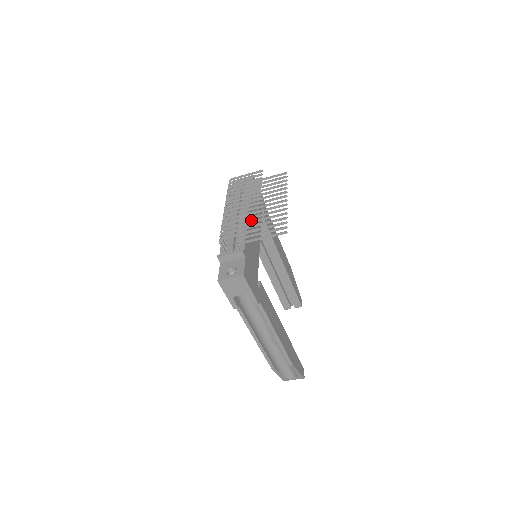
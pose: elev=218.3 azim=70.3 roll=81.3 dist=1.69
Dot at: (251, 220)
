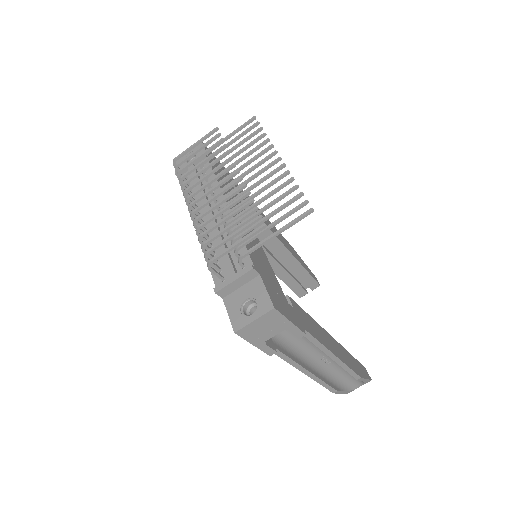
Dot at: occluded
